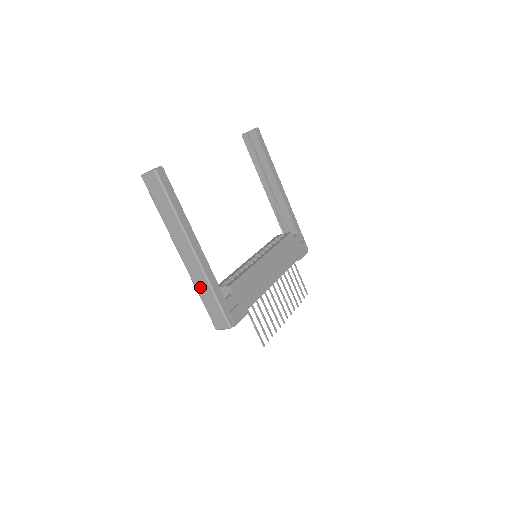
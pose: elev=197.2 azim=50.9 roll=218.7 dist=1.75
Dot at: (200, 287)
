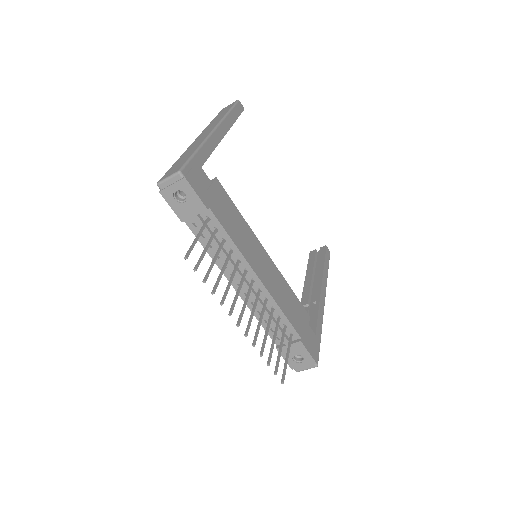
Dot at: (188, 151)
